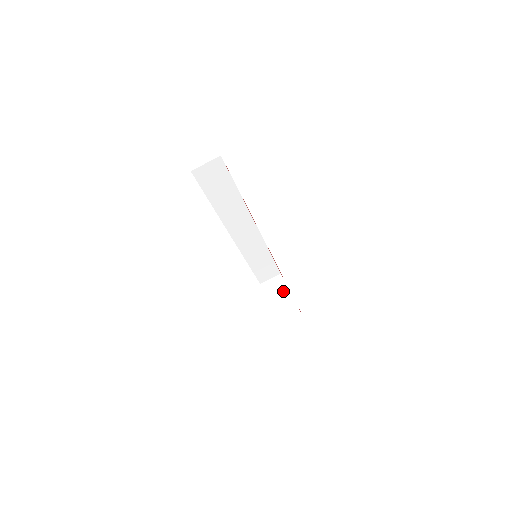
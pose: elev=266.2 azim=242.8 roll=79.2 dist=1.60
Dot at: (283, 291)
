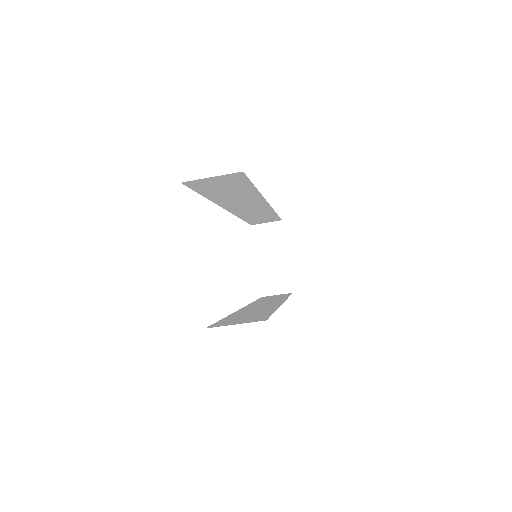
Dot at: (278, 247)
